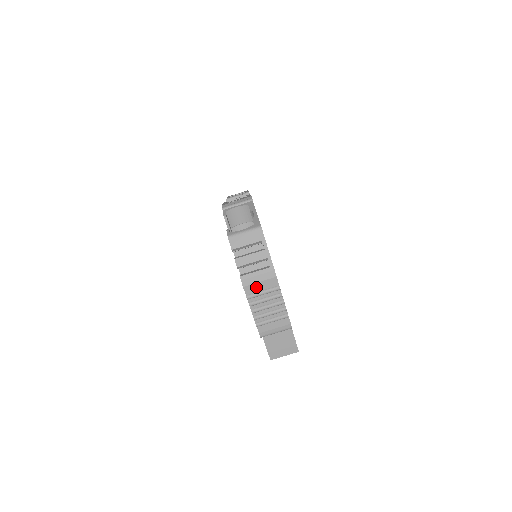
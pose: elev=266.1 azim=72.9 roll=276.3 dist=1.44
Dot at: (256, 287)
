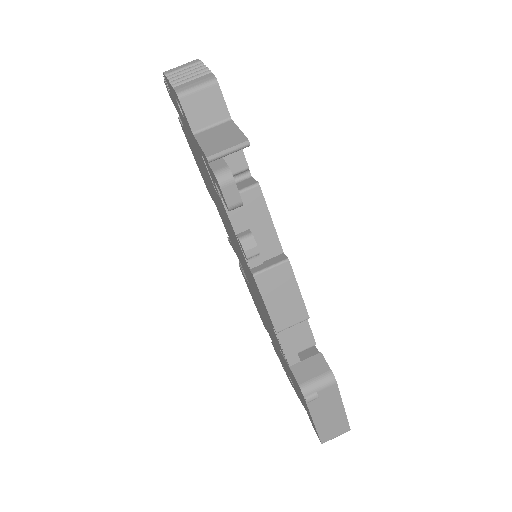
Dot at: (177, 69)
